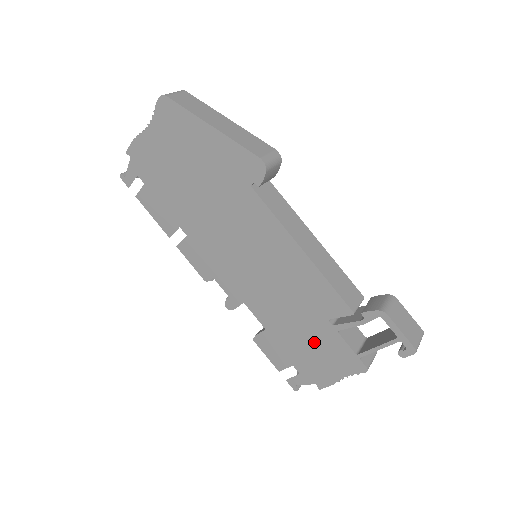
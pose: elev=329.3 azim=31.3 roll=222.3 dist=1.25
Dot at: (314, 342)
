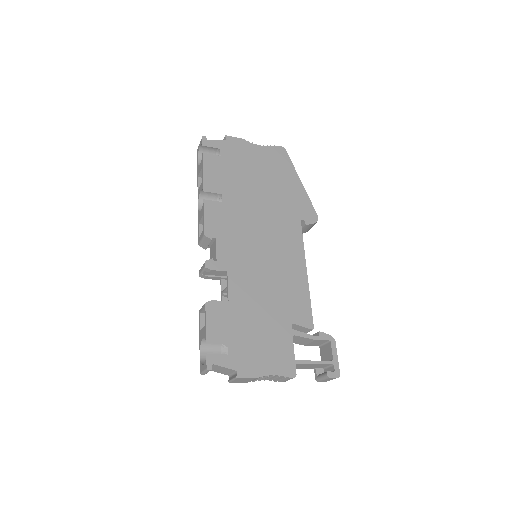
Dot at: (267, 333)
